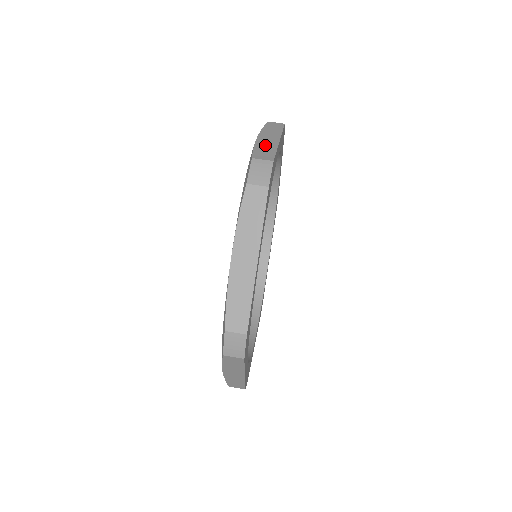
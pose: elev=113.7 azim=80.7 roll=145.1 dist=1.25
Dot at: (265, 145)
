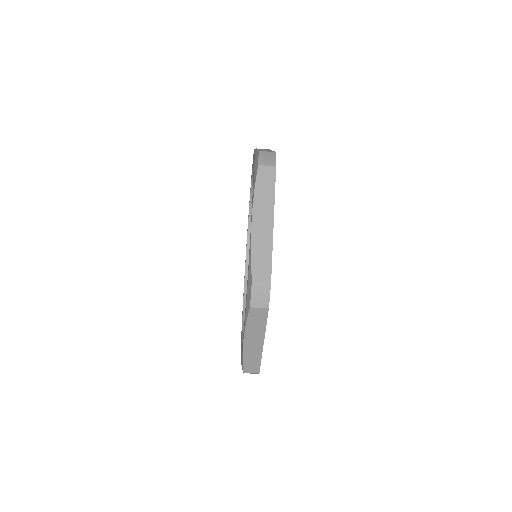
Dot at: (251, 355)
